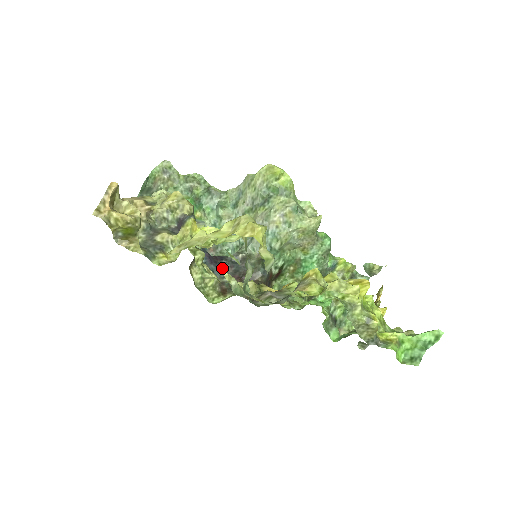
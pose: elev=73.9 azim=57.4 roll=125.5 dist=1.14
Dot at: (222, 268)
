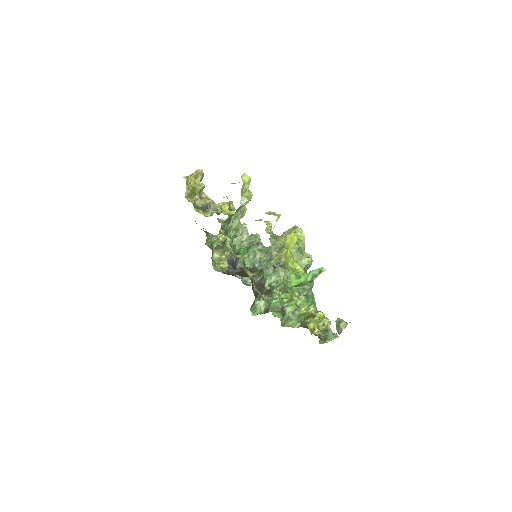
Dot at: (236, 269)
